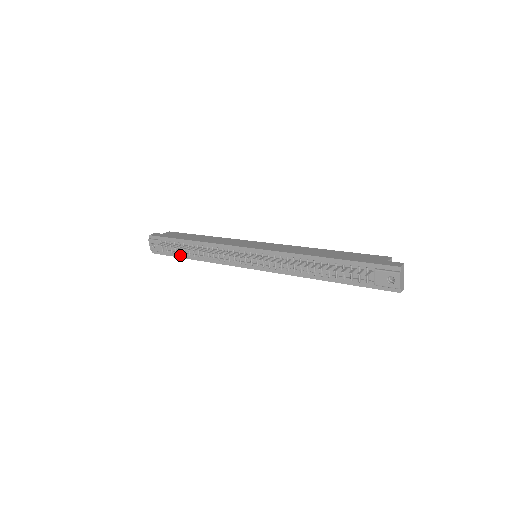
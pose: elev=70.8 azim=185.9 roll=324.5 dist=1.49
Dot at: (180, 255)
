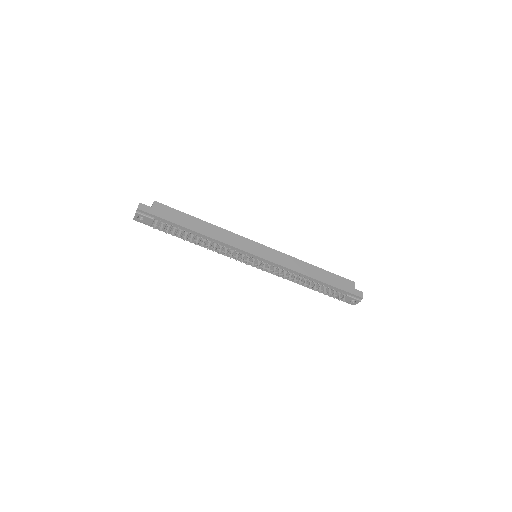
Dot at: occluded
